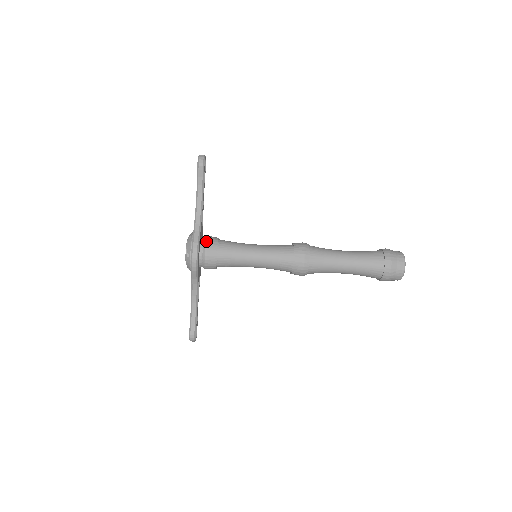
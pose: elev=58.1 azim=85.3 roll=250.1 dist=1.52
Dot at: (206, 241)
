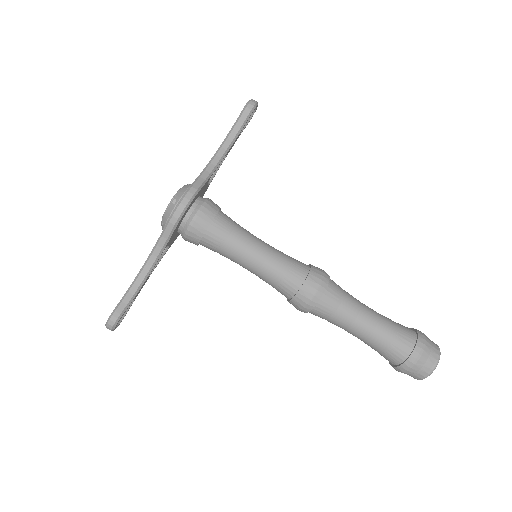
Dot at: (206, 199)
